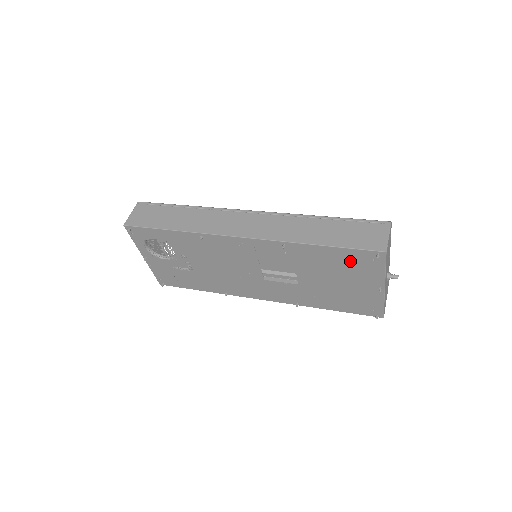
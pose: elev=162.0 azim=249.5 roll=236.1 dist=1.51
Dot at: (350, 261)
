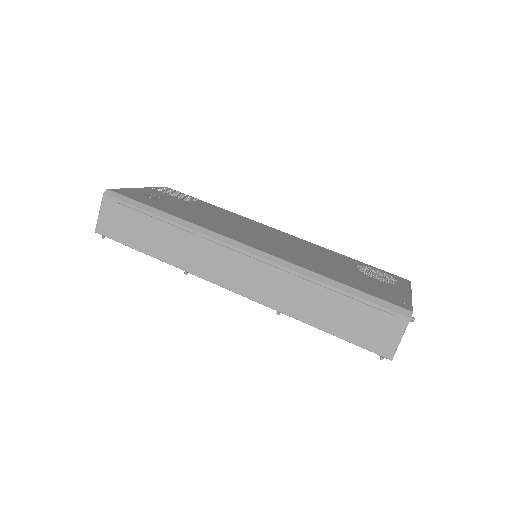
Dot at: occluded
